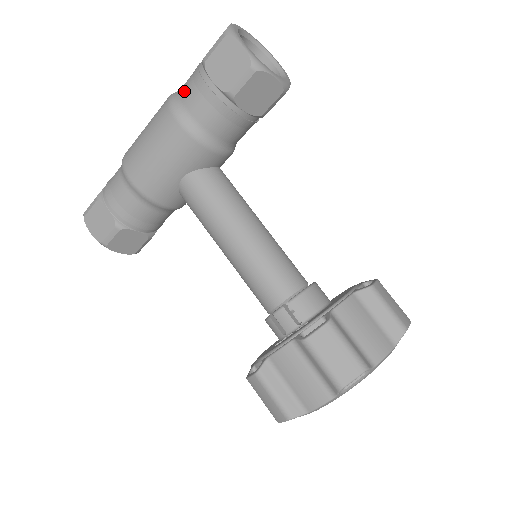
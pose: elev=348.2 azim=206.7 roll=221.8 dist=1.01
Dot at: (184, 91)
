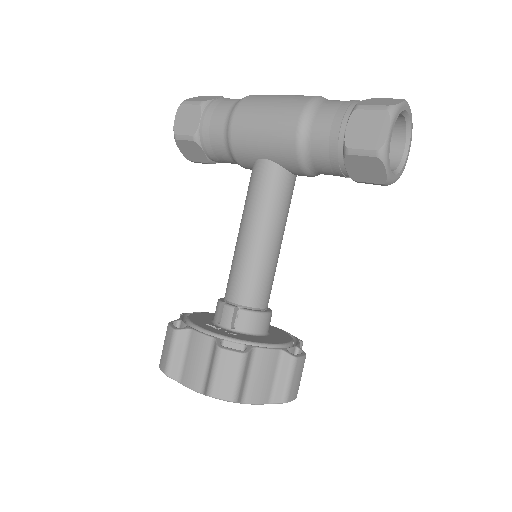
Dot at: (325, 108)
